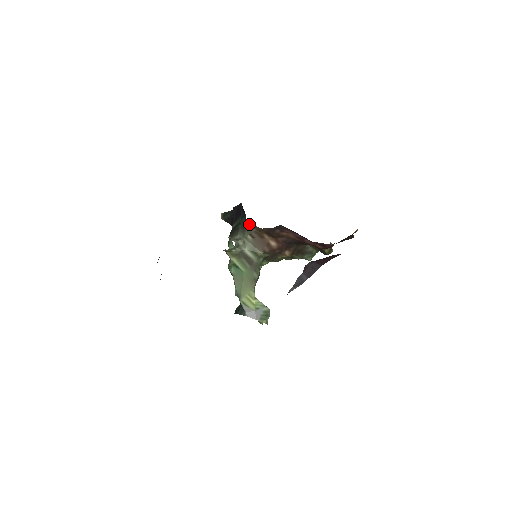
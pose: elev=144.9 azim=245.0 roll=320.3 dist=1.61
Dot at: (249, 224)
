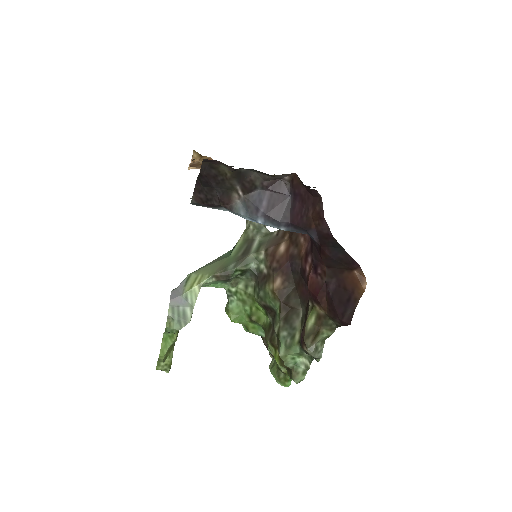
Dot at: occluded
